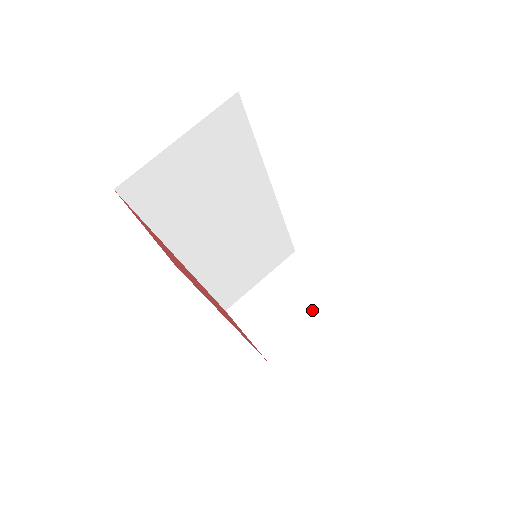
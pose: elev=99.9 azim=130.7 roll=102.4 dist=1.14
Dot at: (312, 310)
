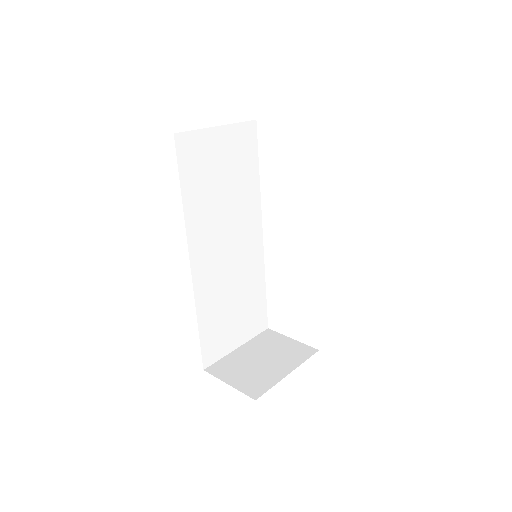
Dot at: (294, 361)
